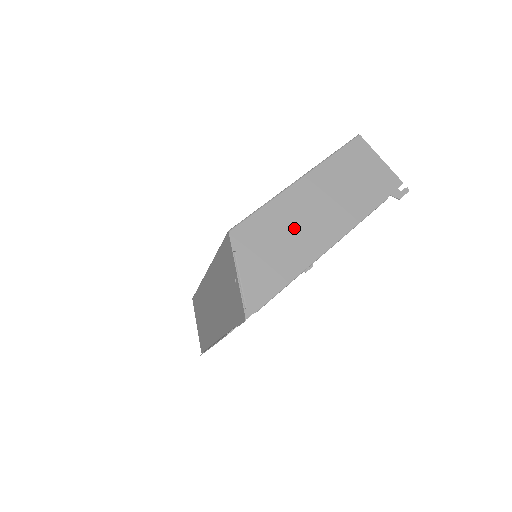
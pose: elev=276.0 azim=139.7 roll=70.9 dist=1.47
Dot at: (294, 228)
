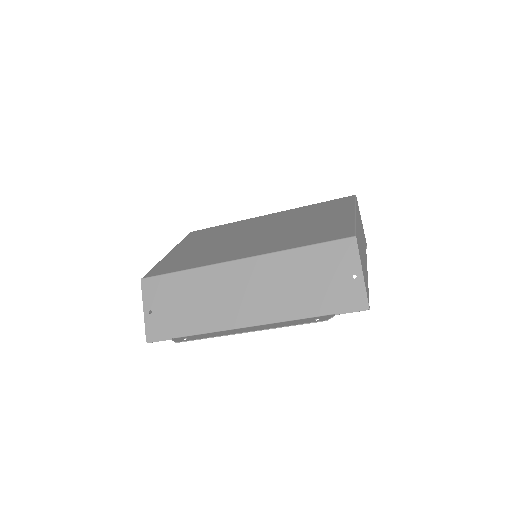
Dot at: occluded
